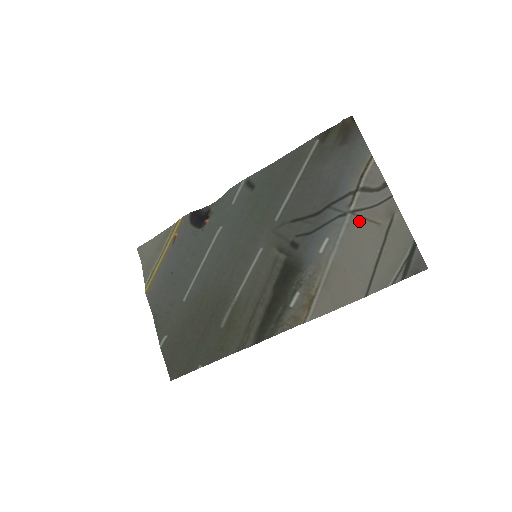
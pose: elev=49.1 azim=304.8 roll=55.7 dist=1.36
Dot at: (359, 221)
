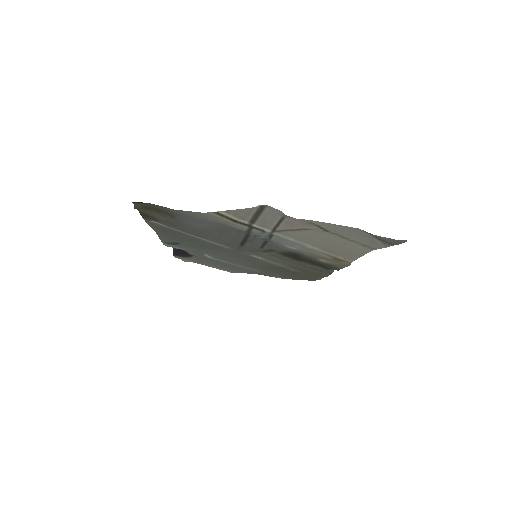
Dot at: (290, 233)
